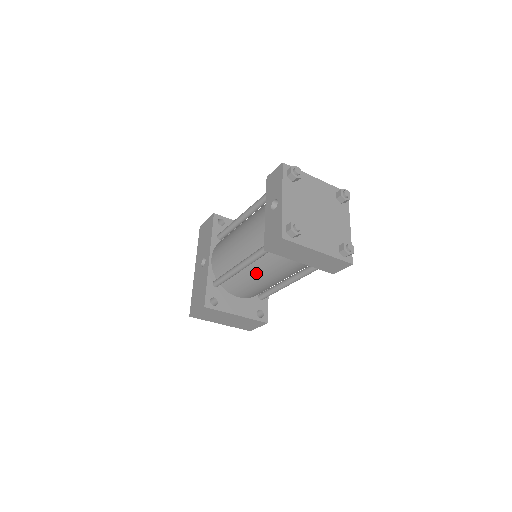
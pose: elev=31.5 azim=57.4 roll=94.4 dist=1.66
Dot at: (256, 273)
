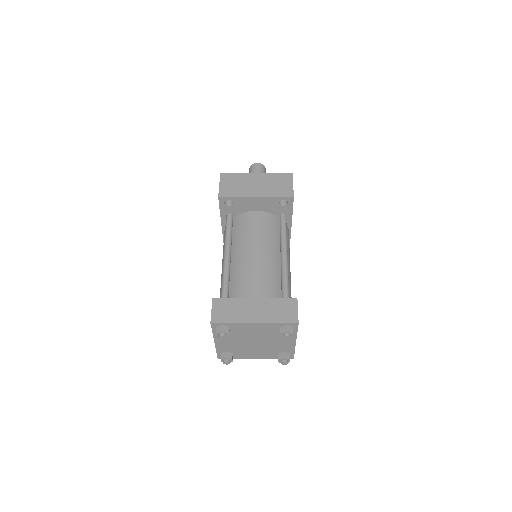
Dot at: occluded
